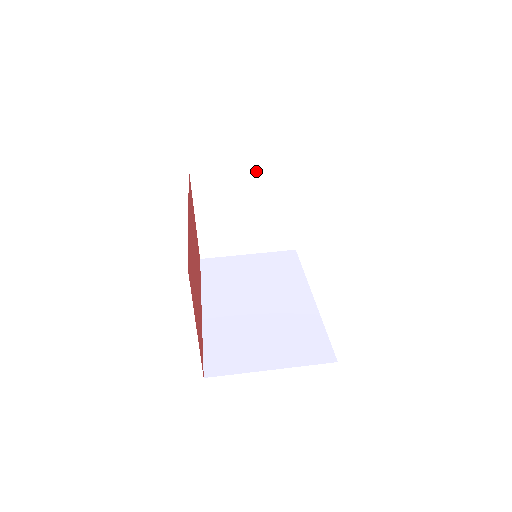
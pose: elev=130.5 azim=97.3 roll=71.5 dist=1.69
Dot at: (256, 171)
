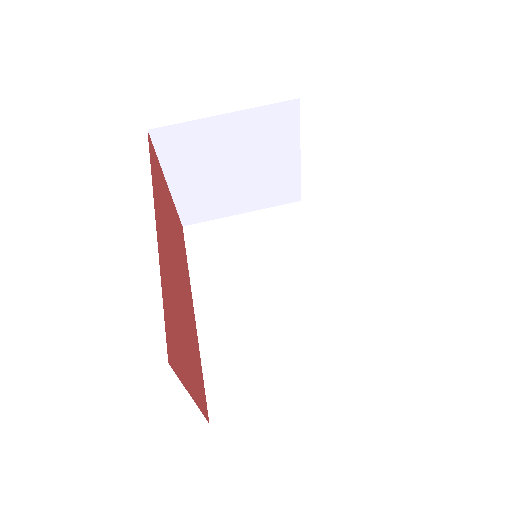
Dot at: (243, 119)
